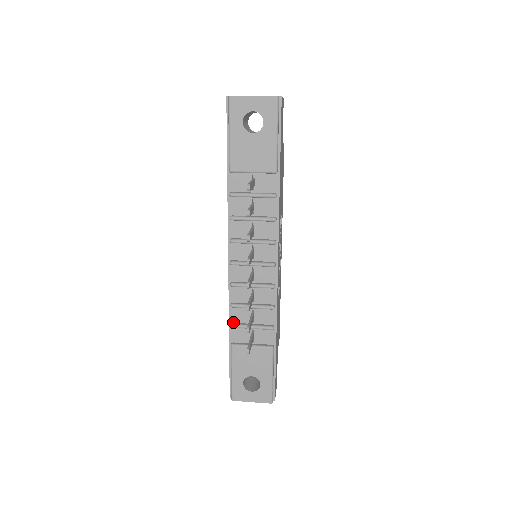
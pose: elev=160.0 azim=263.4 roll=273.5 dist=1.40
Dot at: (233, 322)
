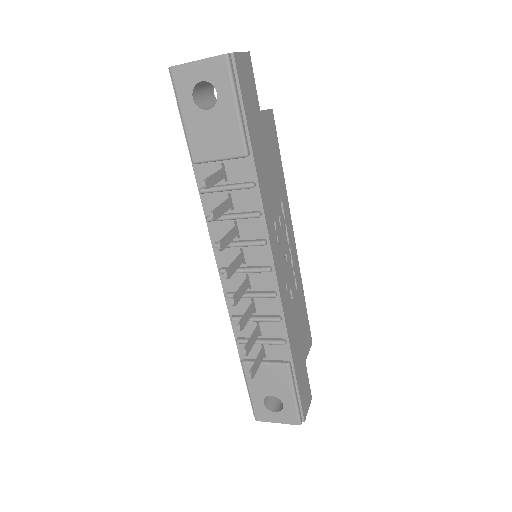
Dot at: (239, 336)
